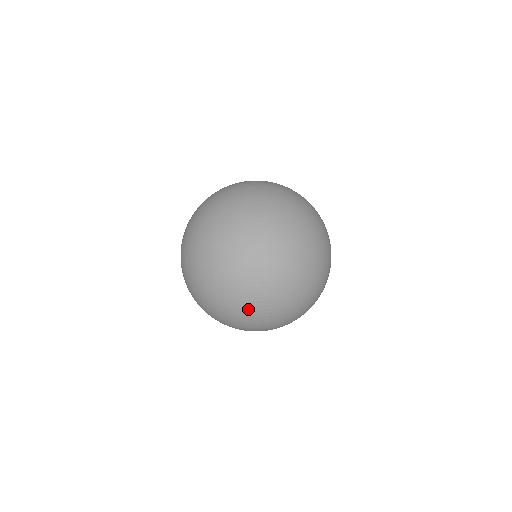
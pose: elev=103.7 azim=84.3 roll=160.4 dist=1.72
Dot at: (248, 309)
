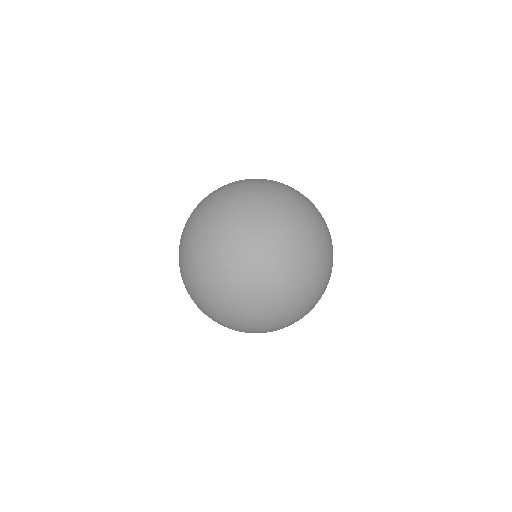
Dot at: (318, 283)
